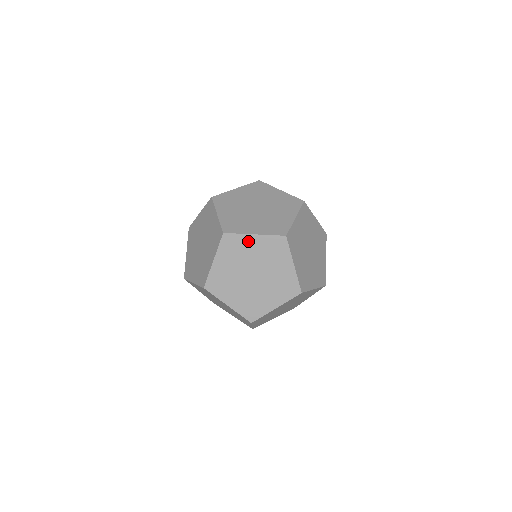
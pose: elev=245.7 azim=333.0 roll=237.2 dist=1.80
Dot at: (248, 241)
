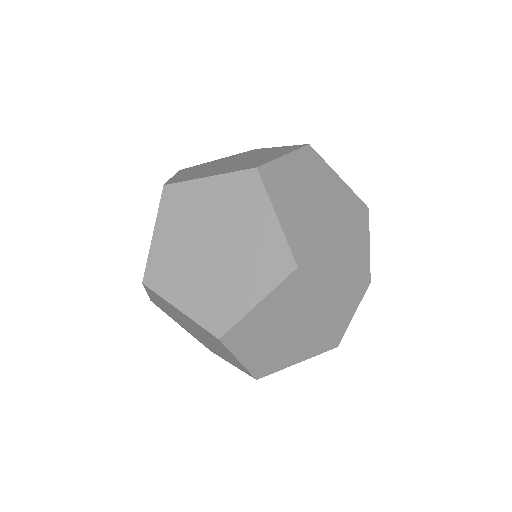
Dot at: (331, 176)
